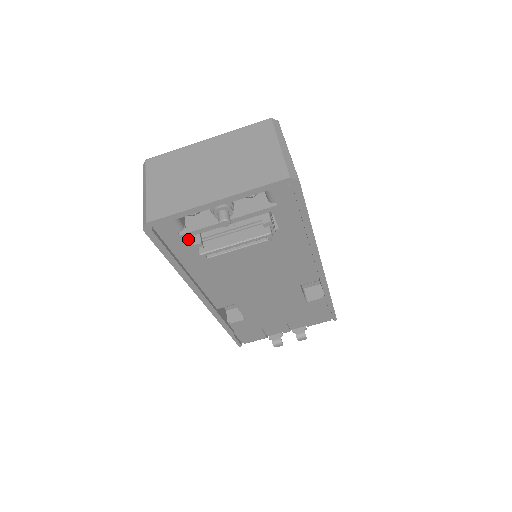
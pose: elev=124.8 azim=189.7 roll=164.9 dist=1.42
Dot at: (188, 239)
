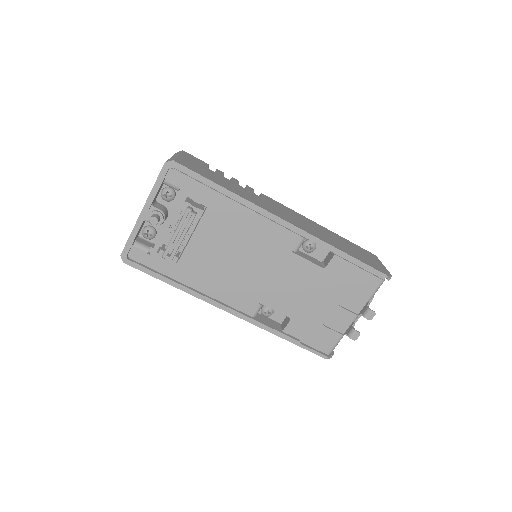
Dot at: (158, 255)
